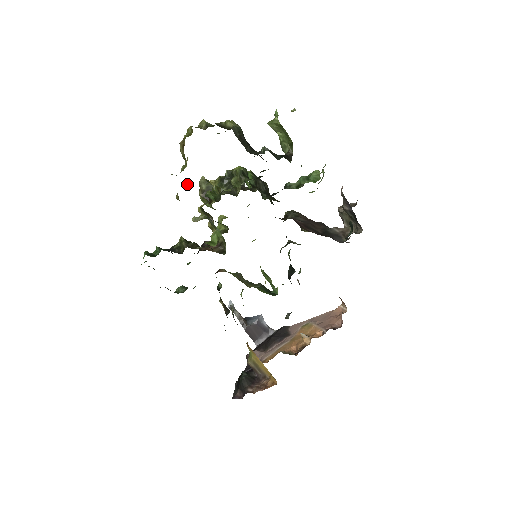
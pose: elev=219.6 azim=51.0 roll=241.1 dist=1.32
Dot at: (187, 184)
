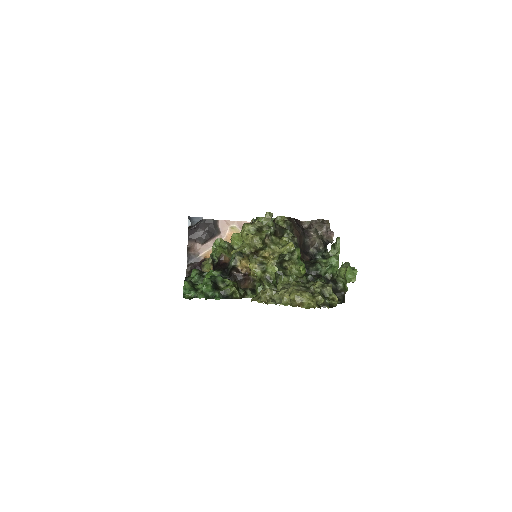
Dot at: (273, 293)
